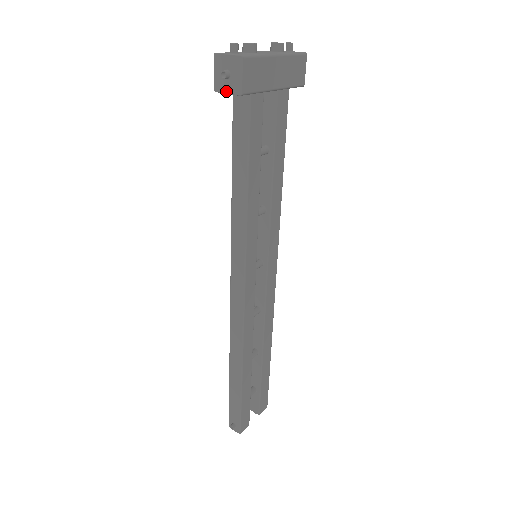
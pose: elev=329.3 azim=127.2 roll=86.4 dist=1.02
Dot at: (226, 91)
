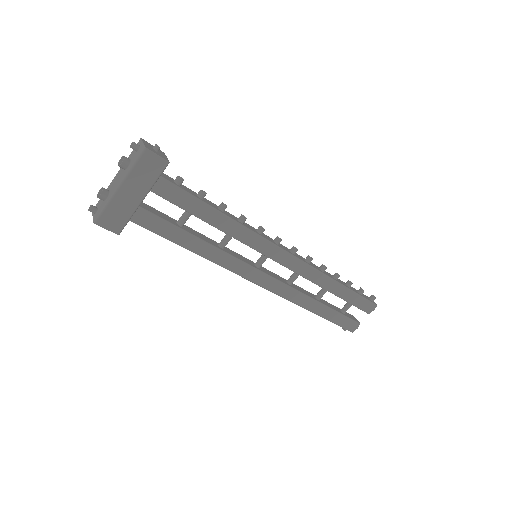
Dot at: occluded
